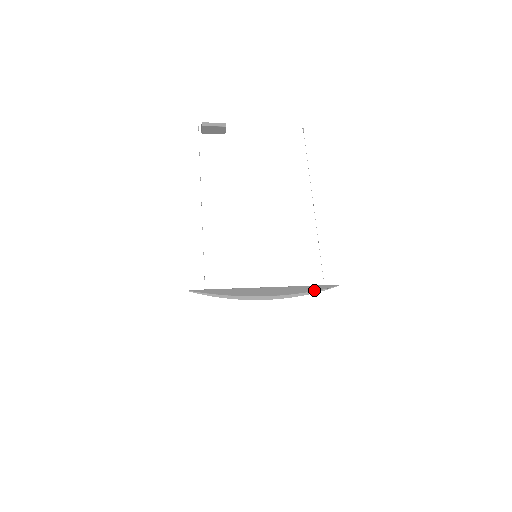
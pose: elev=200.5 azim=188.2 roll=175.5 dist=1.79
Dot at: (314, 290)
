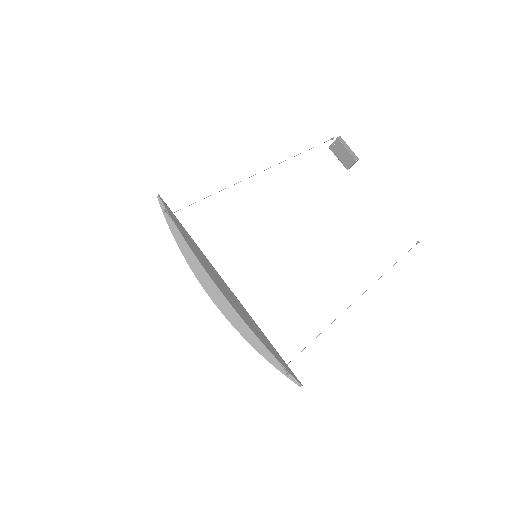
Dot at: (272, 351)
